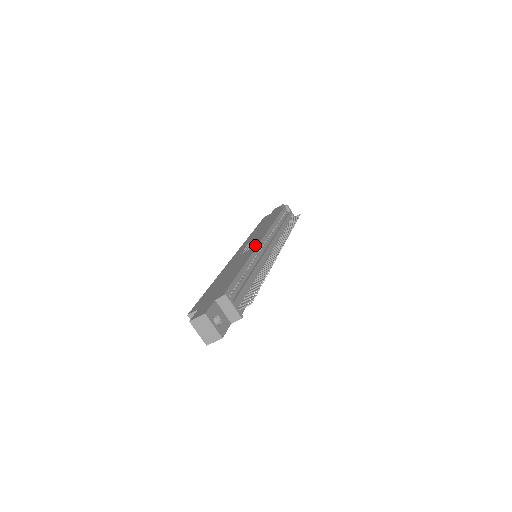
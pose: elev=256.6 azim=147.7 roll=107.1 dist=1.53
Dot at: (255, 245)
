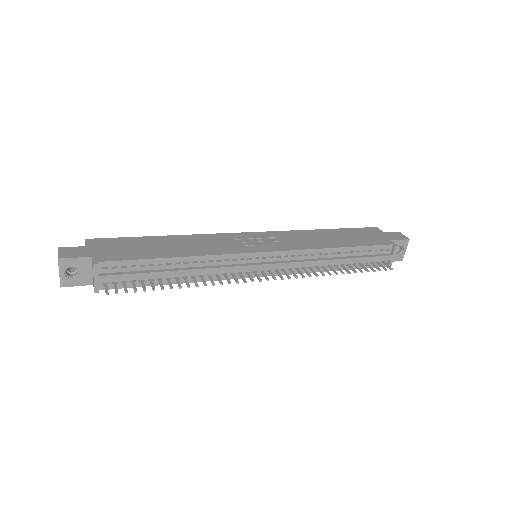
Dot at: (249, 249)
